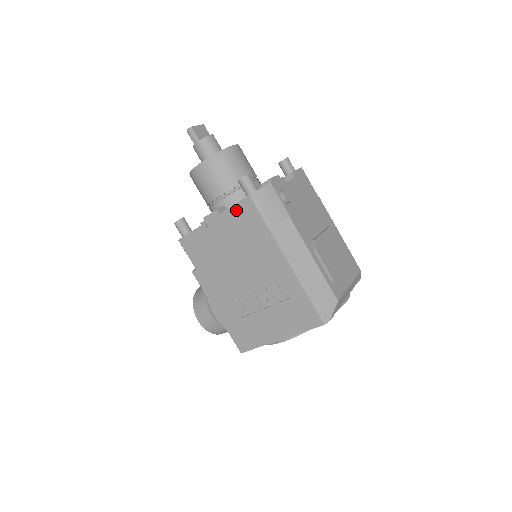
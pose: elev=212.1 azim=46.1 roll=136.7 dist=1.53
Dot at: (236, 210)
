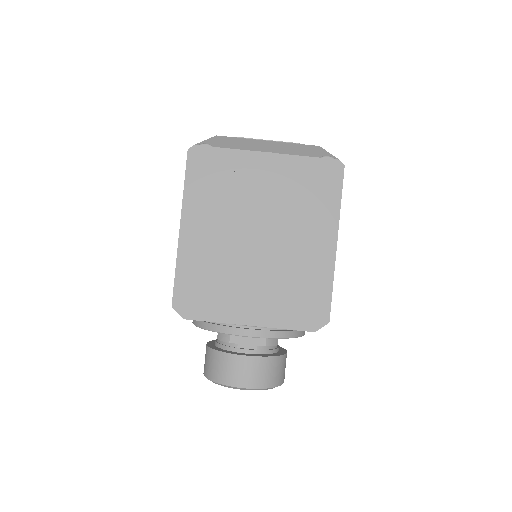
Dot at: occluded
